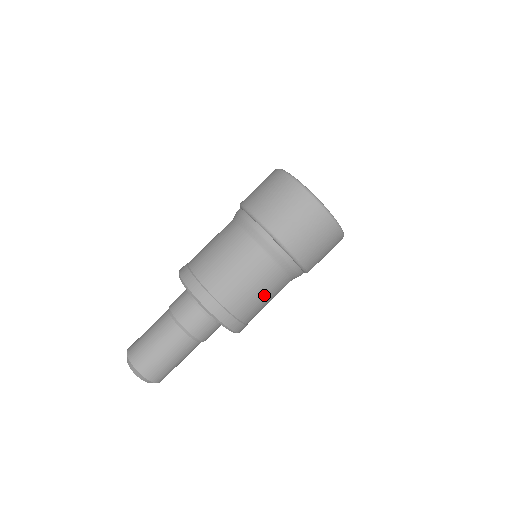
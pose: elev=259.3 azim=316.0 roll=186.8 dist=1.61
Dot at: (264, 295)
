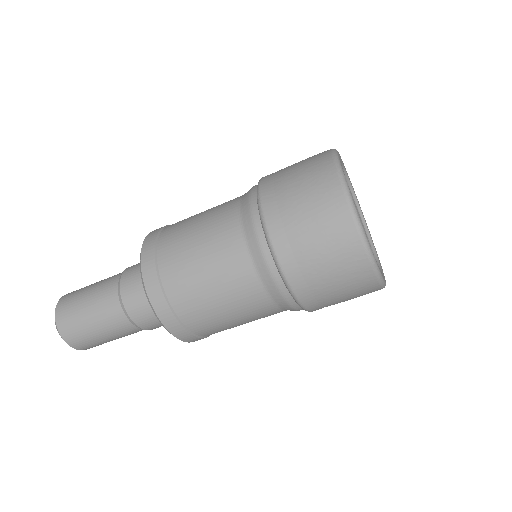
Dot at: (207, 267)
